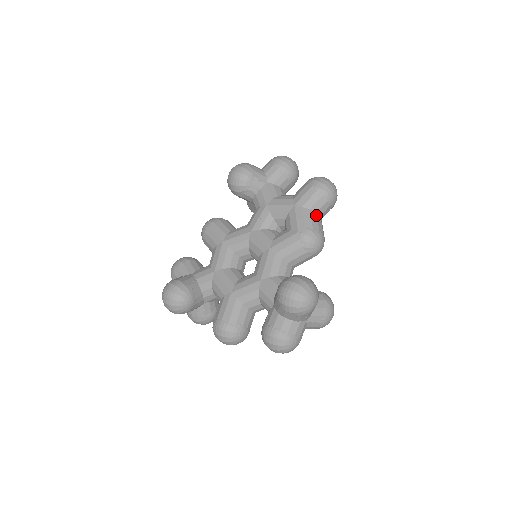
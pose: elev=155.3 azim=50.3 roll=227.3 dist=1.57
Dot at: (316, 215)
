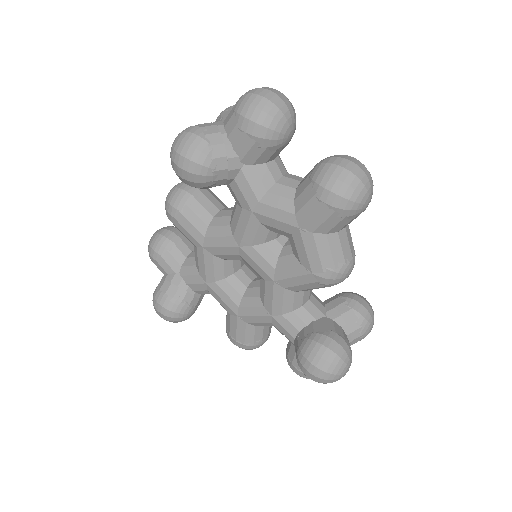
Dot at: (338, 237)
